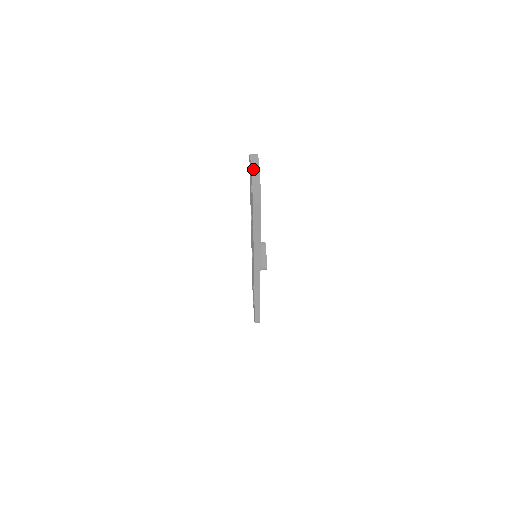
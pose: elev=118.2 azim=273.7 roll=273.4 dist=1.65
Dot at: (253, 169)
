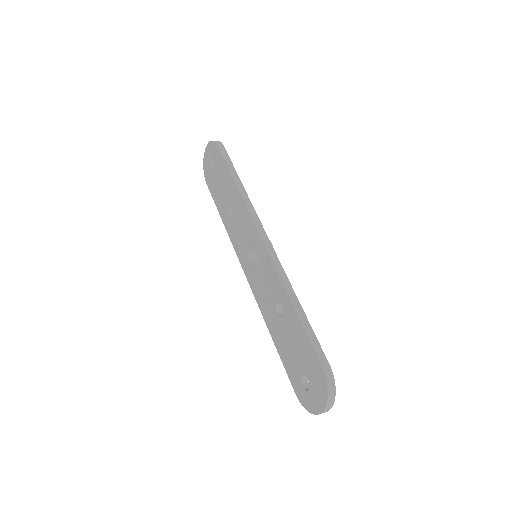
Dot at: (207, 146)
